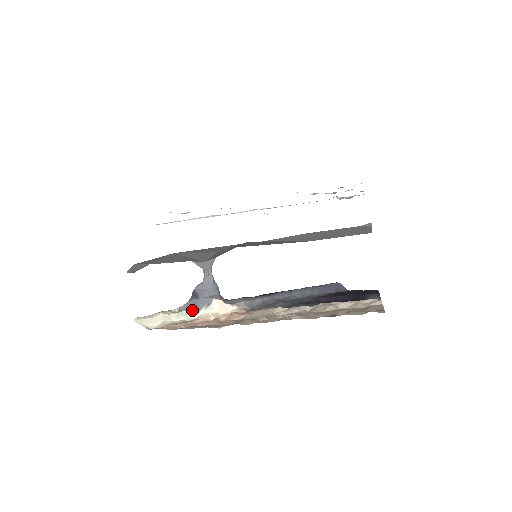
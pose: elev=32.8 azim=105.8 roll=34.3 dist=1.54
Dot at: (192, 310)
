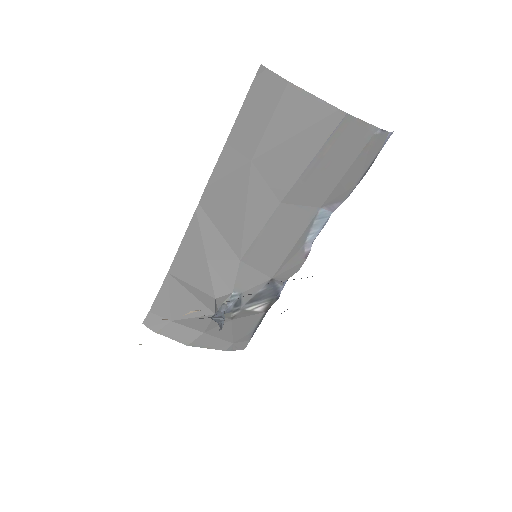
Dot at: occluded
